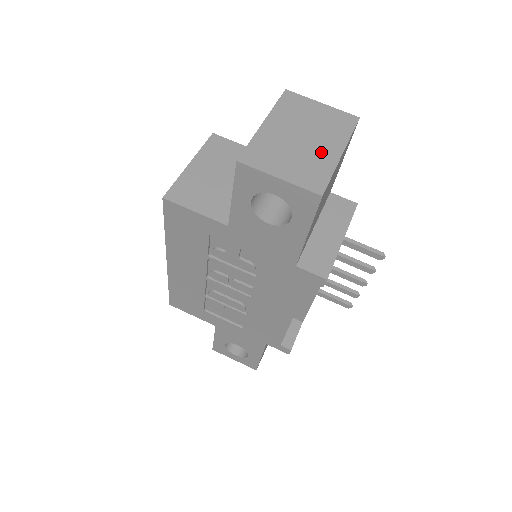
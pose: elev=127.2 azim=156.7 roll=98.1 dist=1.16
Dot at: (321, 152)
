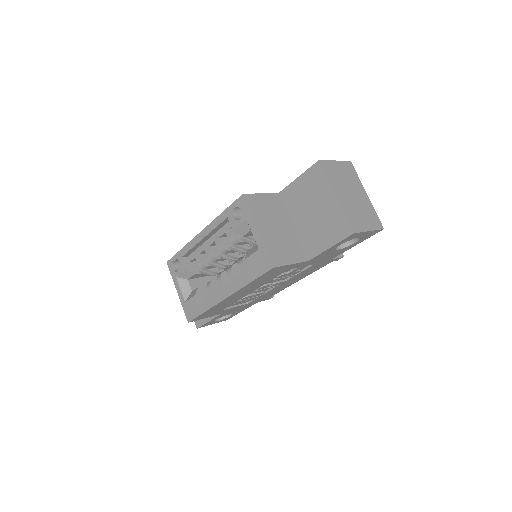
Dot at: (363, 200)
